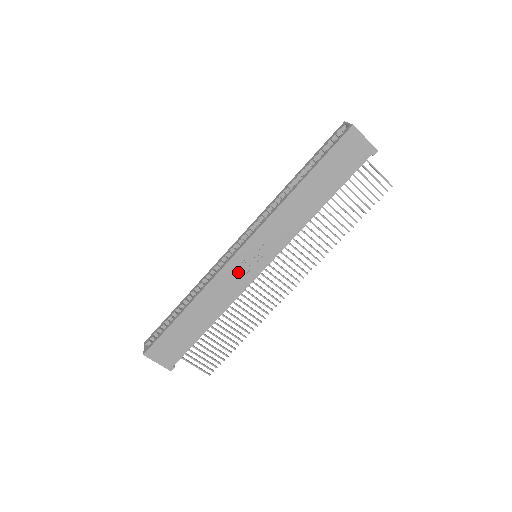
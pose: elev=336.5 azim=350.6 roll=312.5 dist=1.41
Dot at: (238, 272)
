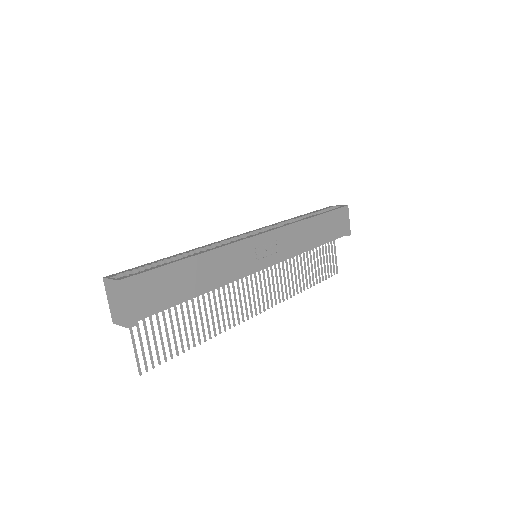
Dot at: (249, 254)
